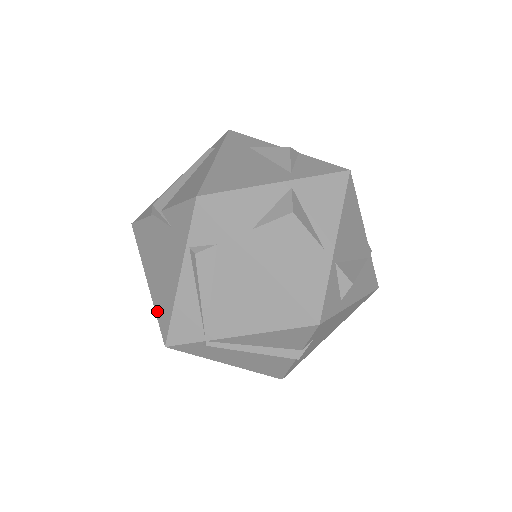
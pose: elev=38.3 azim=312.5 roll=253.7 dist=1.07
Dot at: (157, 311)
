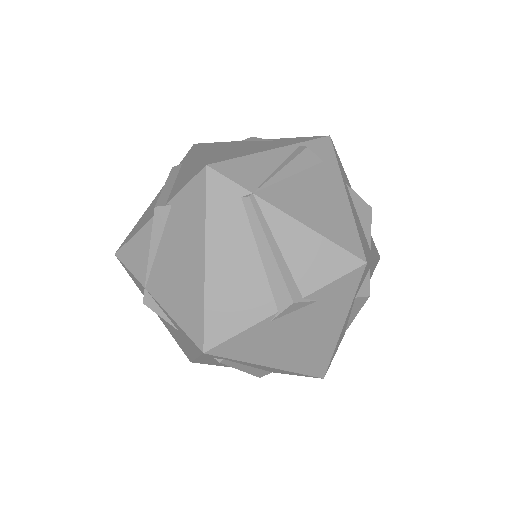
Dot at: (208, 157)
